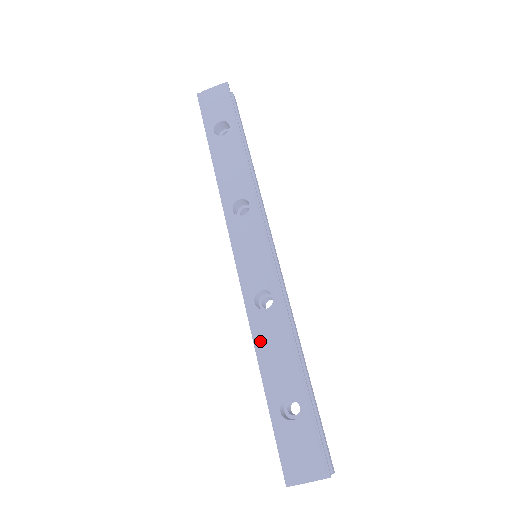
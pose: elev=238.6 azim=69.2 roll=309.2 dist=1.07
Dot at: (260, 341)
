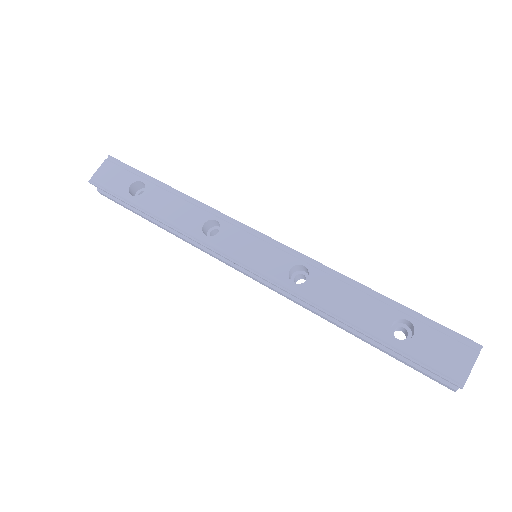
Dot at: (327, 305)
